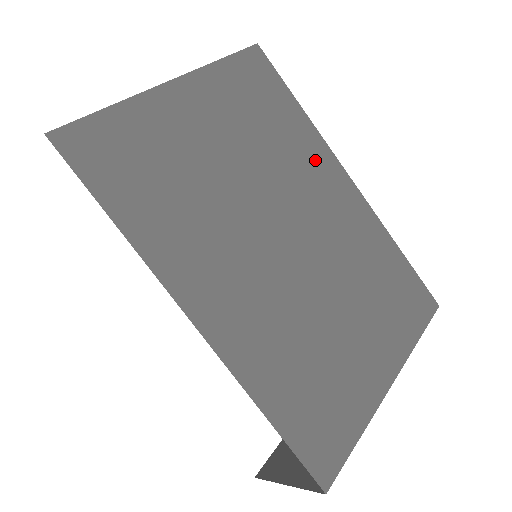
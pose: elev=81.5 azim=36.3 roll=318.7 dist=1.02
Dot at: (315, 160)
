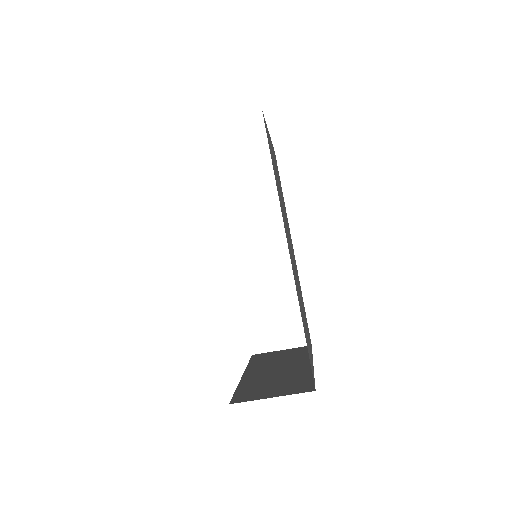
Dot at: (288, 225)
